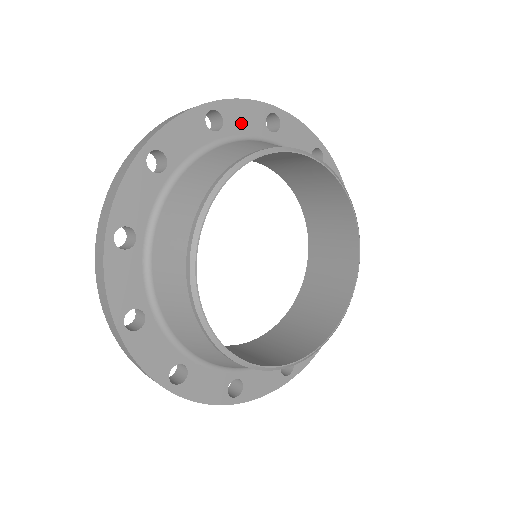
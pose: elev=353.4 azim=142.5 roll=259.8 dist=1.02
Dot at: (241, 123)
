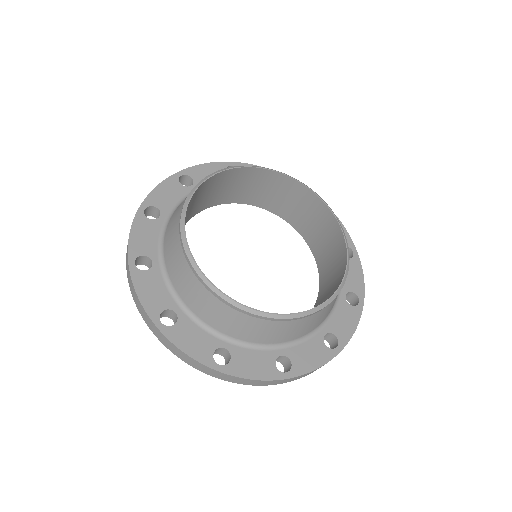
Dot at: occluded
